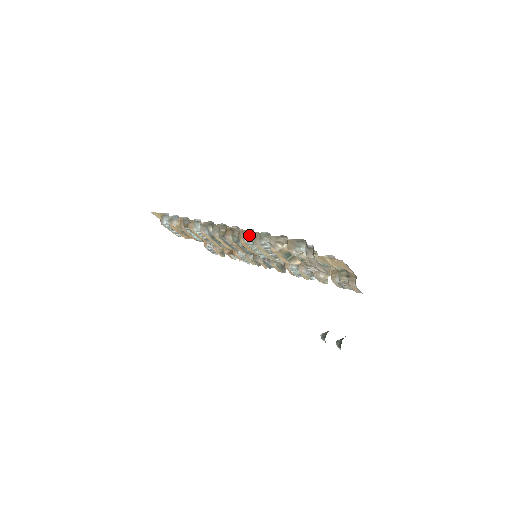
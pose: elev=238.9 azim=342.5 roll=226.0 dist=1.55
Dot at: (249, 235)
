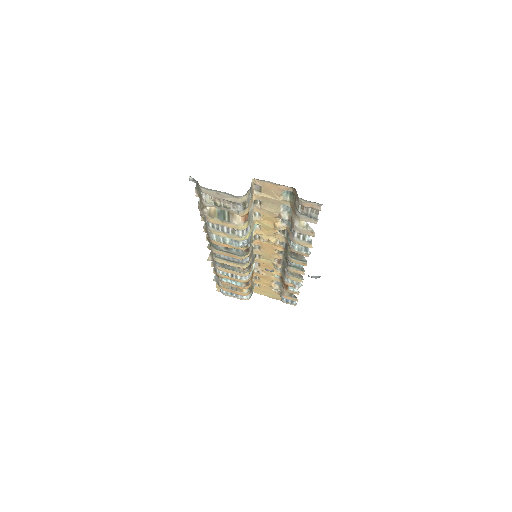
Dot at: occluded
